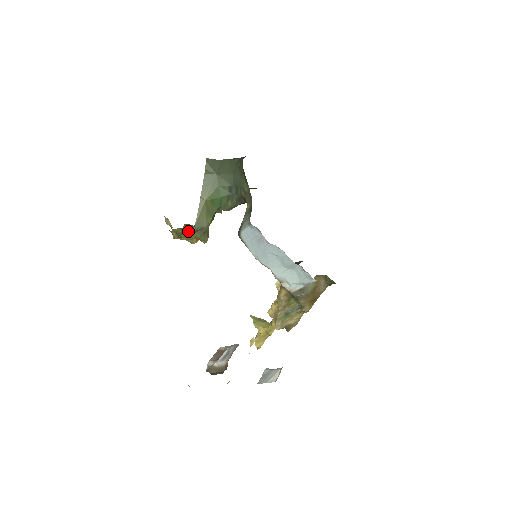
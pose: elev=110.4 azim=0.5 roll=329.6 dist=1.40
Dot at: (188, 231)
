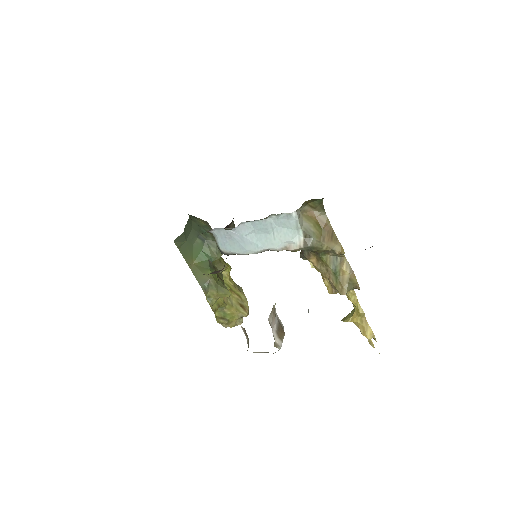
Dot at: (220, 304)
